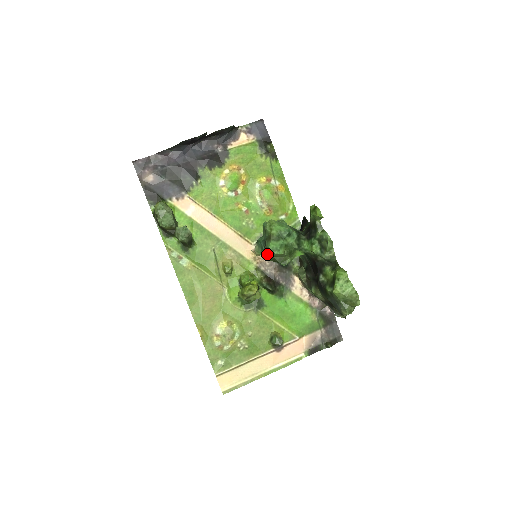
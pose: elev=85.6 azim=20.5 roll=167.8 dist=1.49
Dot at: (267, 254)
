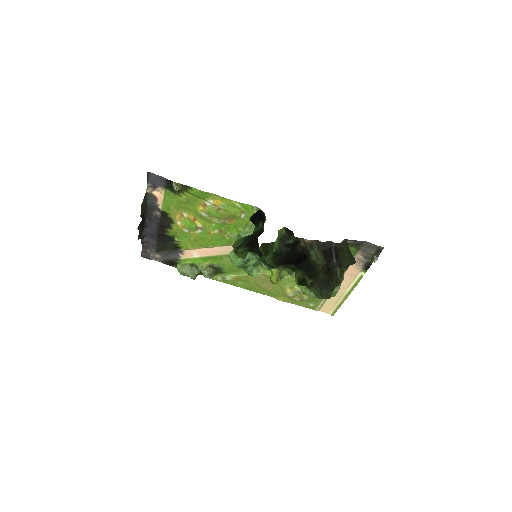
Dot at: occluded
